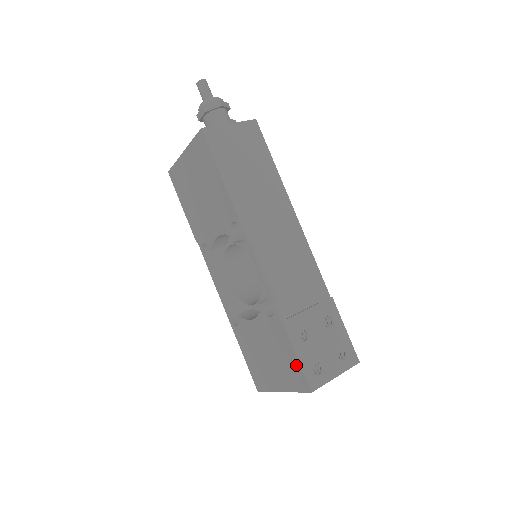
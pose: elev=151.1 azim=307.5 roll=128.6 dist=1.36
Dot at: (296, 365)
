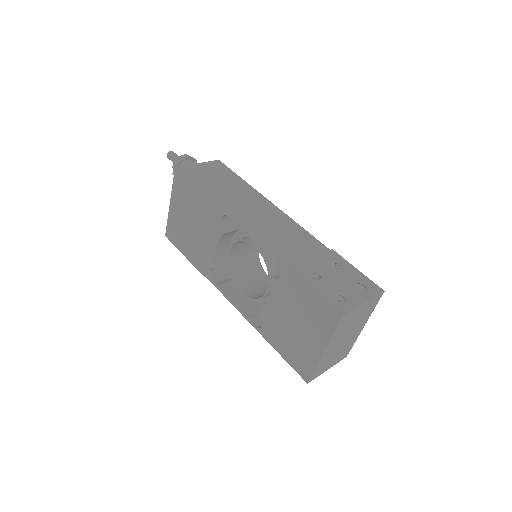
Dot at: (319, 300)
